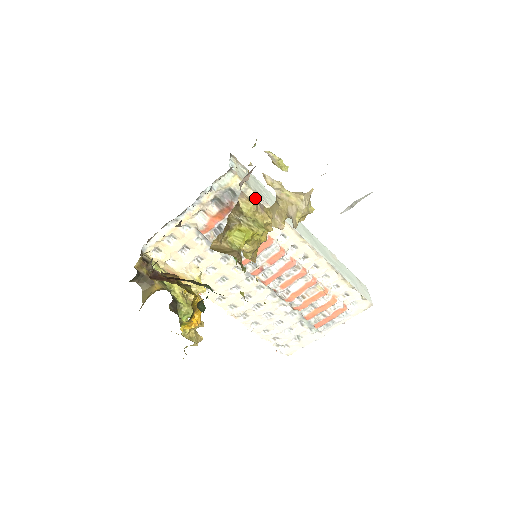
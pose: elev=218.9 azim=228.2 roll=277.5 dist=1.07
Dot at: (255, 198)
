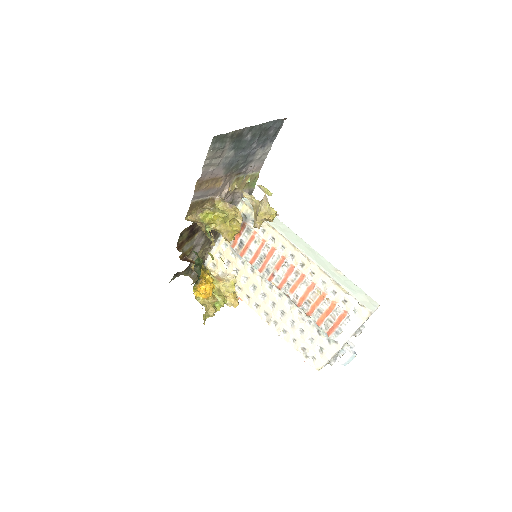
Dot at: occluded
